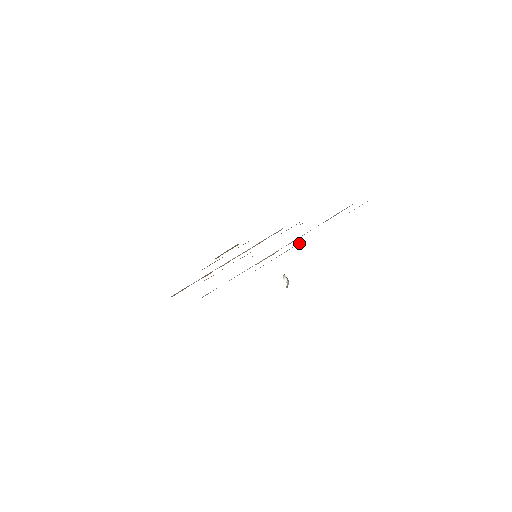
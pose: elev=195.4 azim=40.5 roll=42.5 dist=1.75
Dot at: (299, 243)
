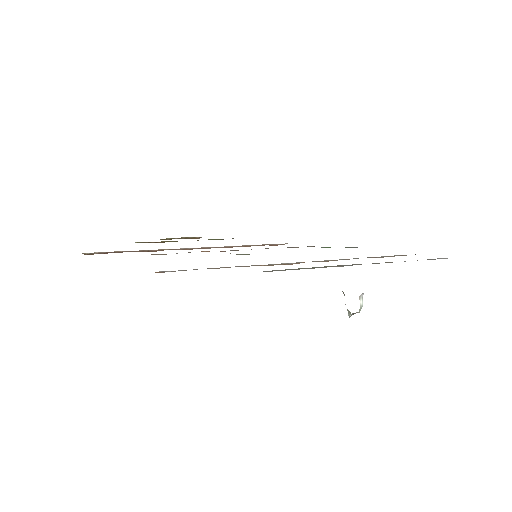
Dot at: occluded
